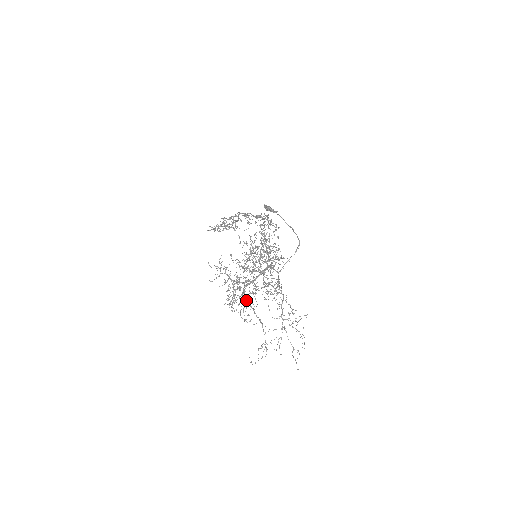
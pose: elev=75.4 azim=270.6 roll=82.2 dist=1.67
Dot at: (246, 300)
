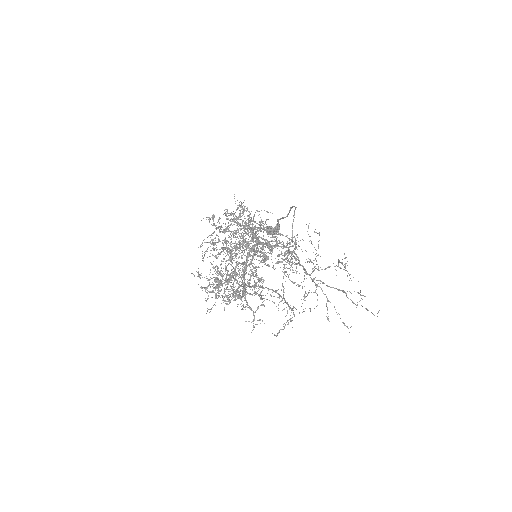
Dot at: occluded
